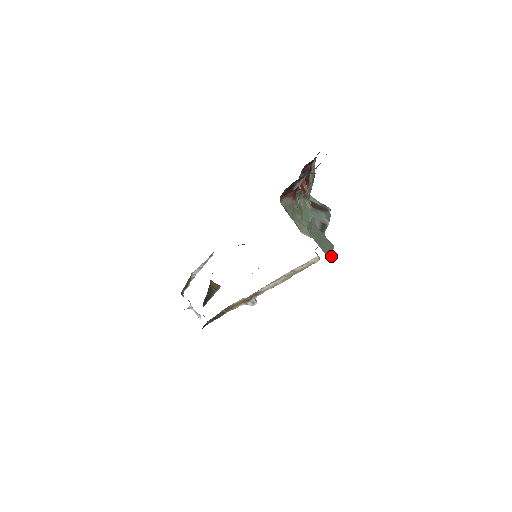
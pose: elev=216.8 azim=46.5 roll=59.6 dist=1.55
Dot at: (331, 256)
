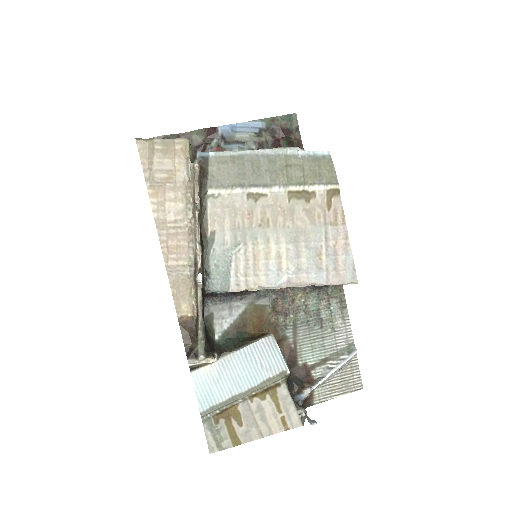
Dot at: (151, 139)
